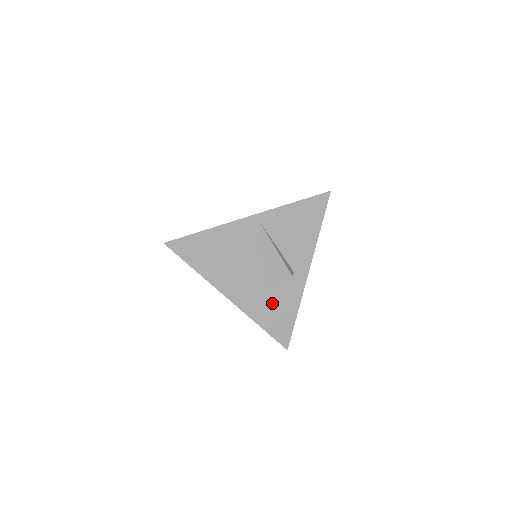
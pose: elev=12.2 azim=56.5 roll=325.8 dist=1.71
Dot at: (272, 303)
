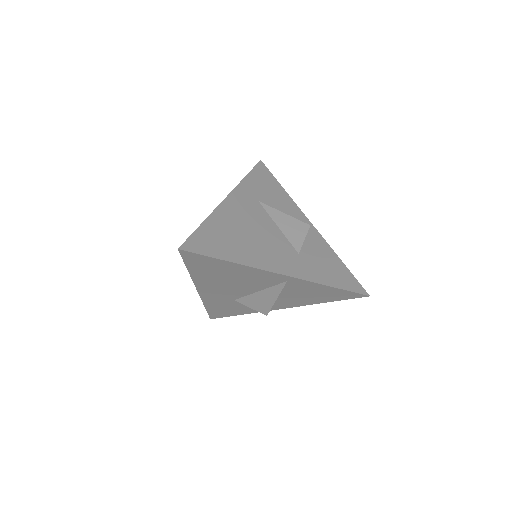
Dot at: (231, 305)
